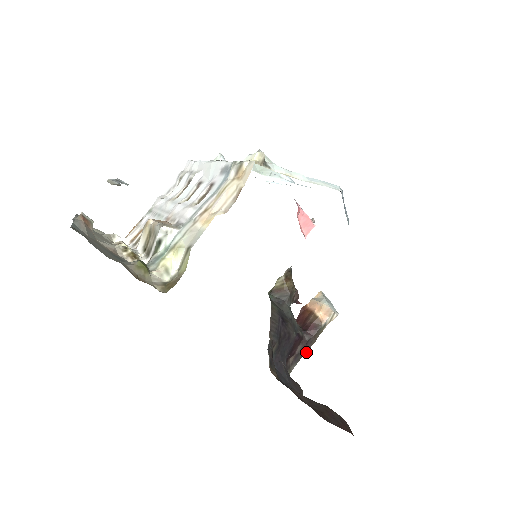
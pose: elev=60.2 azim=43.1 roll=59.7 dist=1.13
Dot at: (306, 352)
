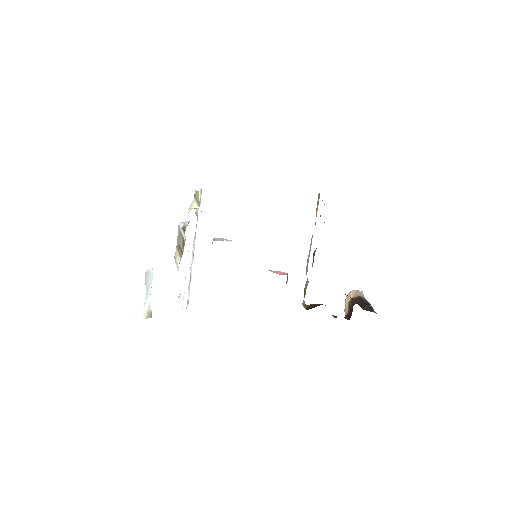
Dot at: (371, 306)
